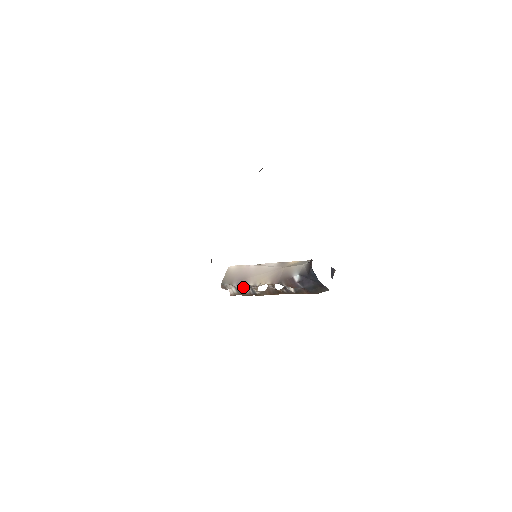
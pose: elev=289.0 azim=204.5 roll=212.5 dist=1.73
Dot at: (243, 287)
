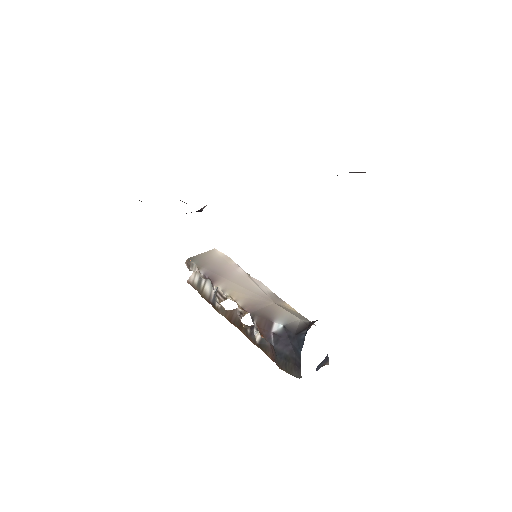
Dot at: (209, 284)
